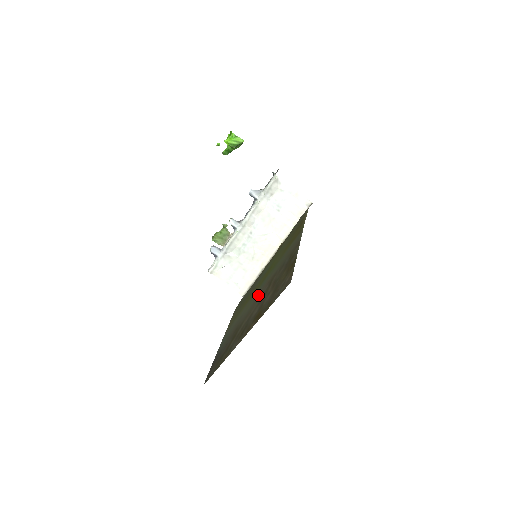
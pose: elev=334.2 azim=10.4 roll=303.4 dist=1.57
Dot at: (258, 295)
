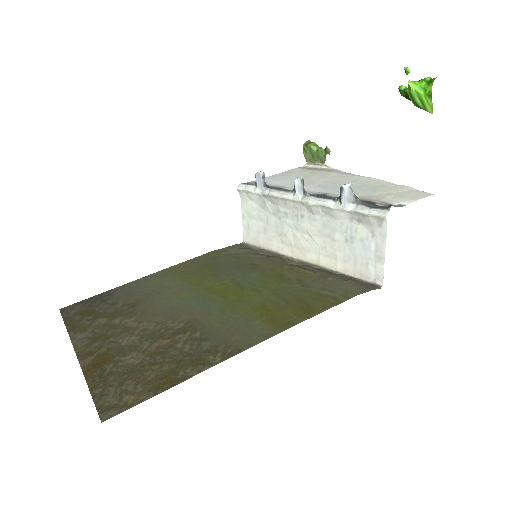
Dot at: (178, 311)
